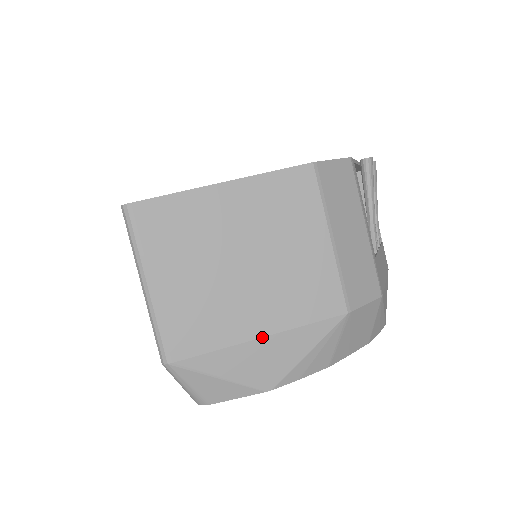
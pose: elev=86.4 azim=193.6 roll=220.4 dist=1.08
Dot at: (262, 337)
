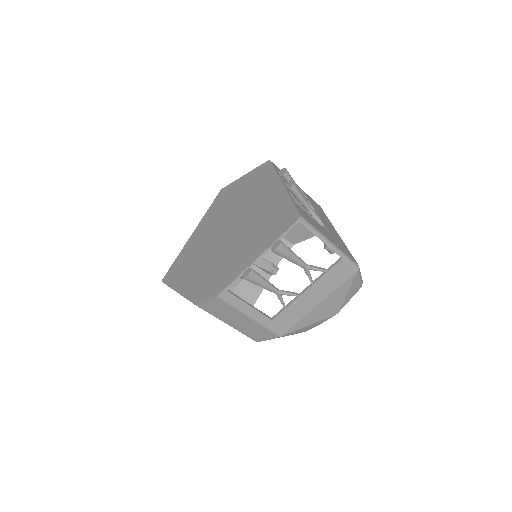
Dot at: occluded
